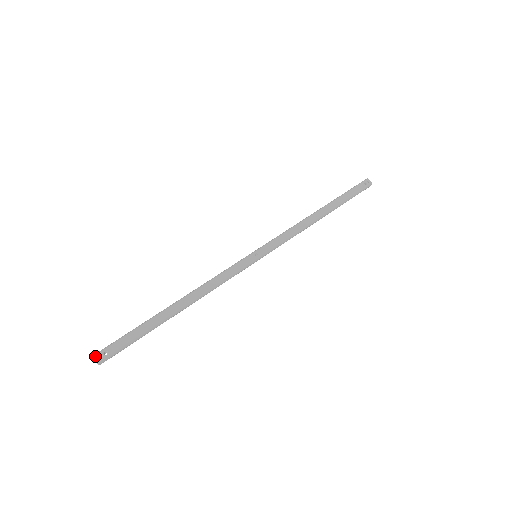
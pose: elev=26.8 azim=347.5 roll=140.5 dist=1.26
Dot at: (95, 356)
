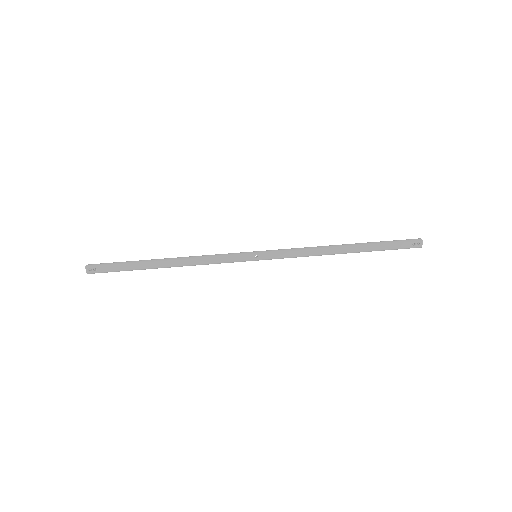
Dot at: (86, 268)
